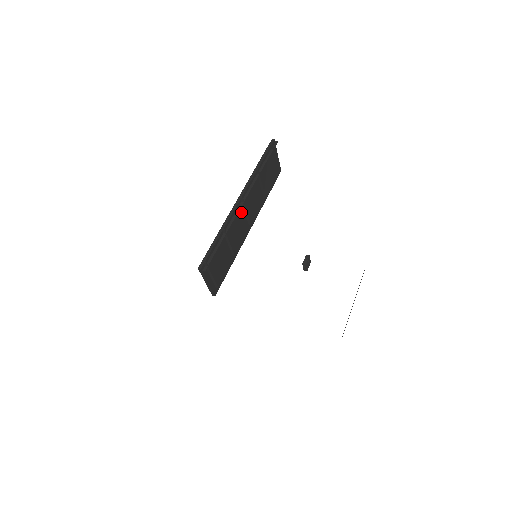
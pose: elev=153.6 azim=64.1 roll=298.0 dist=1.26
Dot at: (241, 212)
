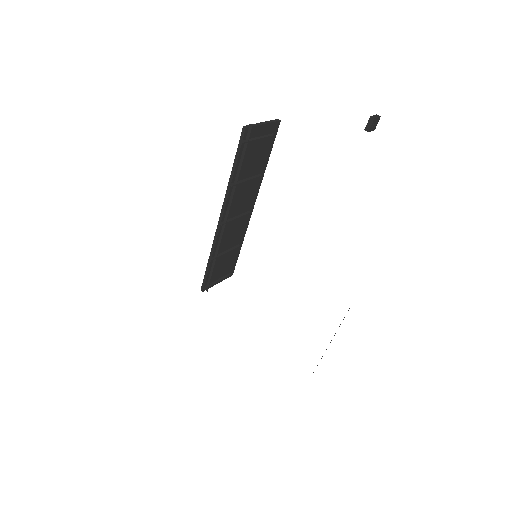
Dot at: (229, 223)
